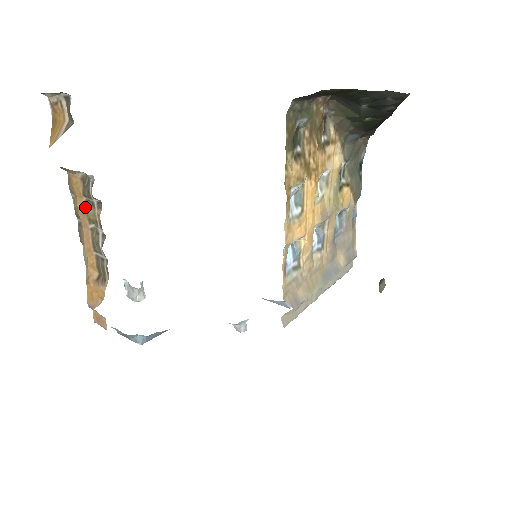
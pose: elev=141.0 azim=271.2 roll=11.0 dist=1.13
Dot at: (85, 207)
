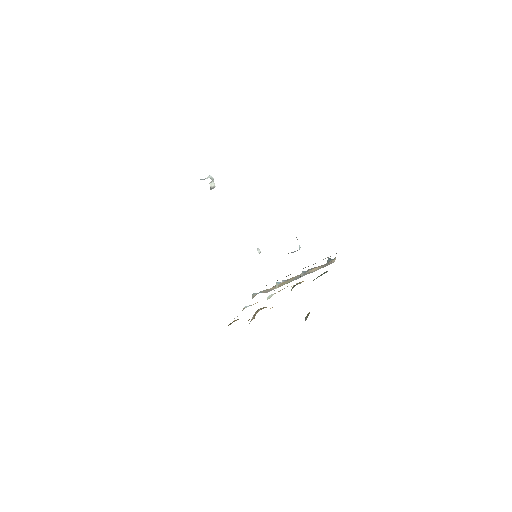
Dot at: occluded
